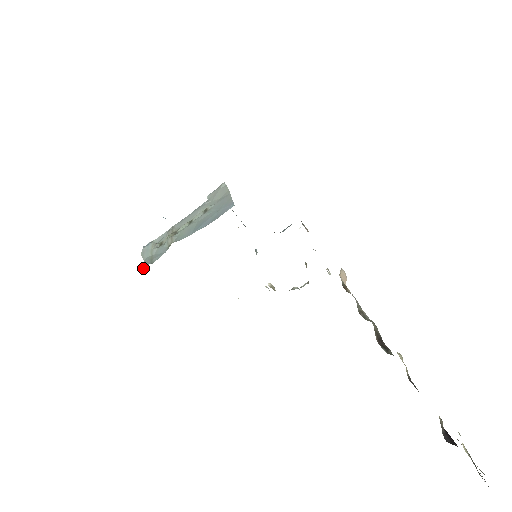
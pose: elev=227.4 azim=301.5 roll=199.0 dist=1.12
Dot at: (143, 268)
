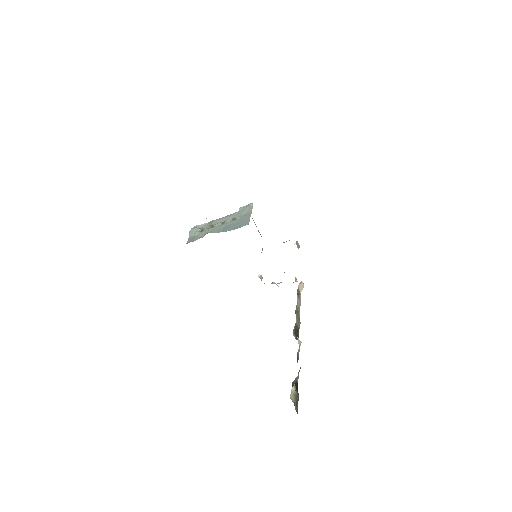
Dot at: (187, 243)
